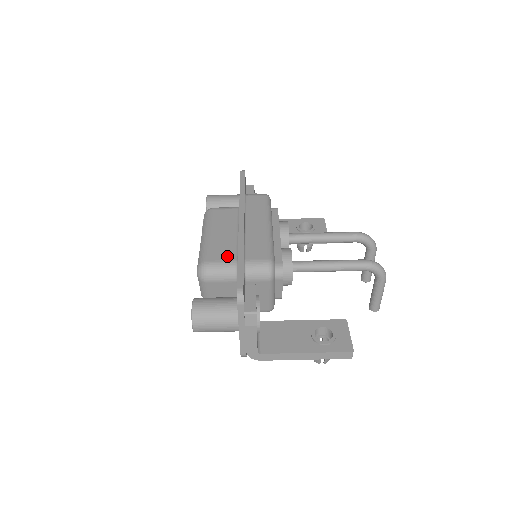
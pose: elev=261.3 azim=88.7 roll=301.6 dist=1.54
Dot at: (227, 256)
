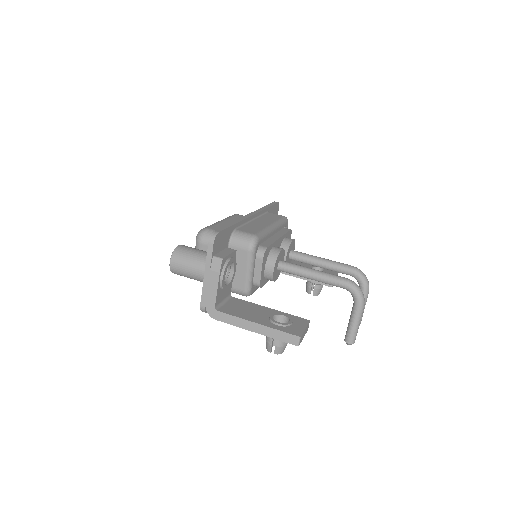
Dot at: occluded
